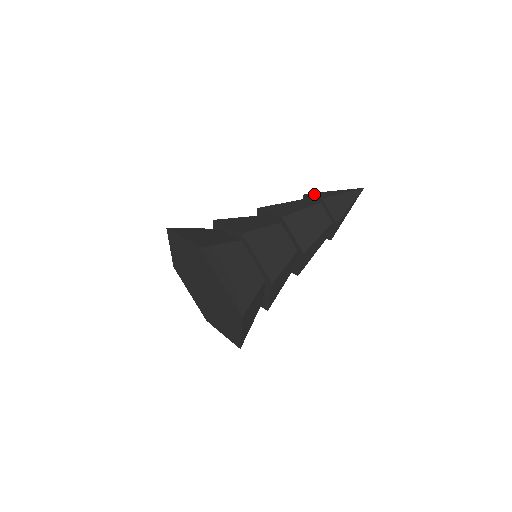
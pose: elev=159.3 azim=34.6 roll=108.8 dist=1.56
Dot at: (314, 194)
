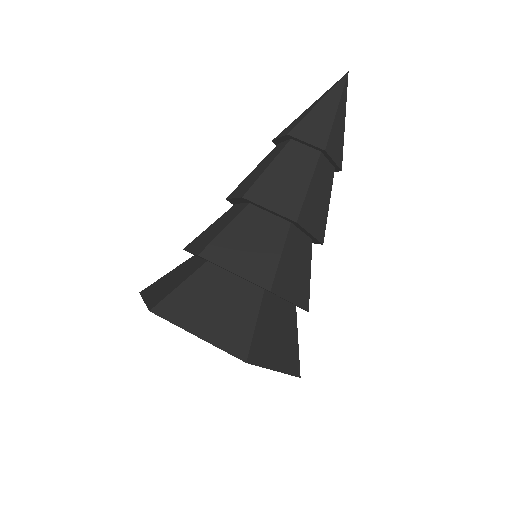
Dot at: (302, 131)
